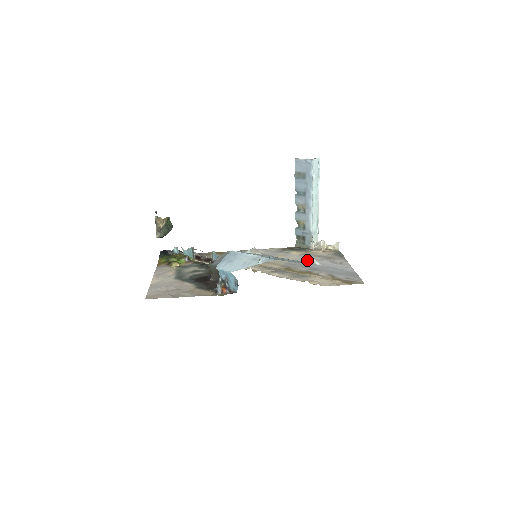
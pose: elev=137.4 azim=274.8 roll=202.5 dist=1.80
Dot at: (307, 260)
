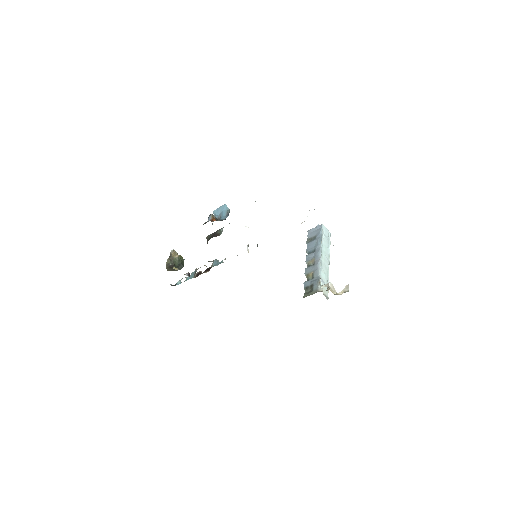
Dot at: occluded
